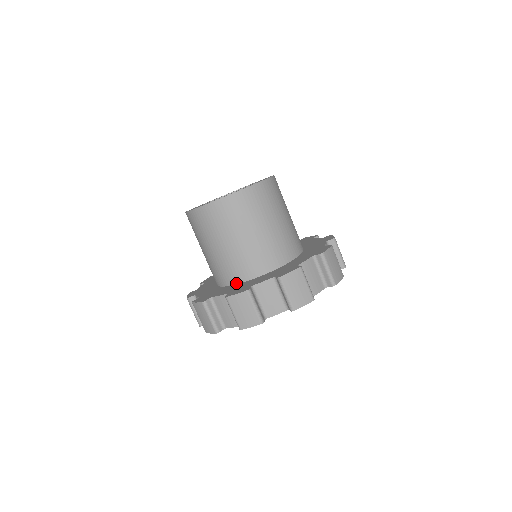
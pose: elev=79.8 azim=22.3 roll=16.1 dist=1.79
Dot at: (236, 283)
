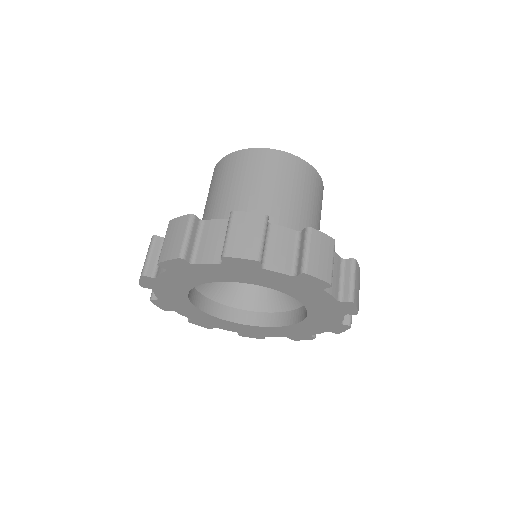
Dot at: occluded
